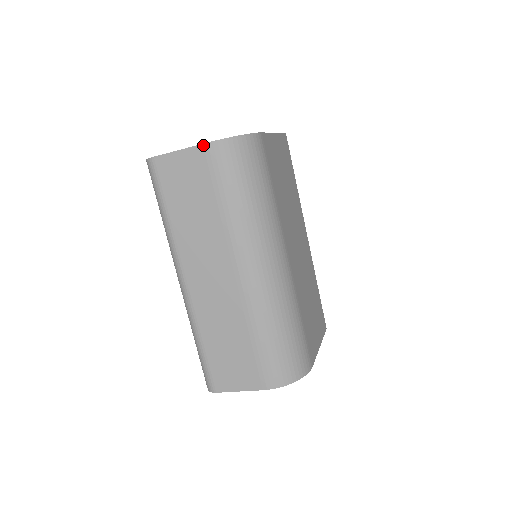
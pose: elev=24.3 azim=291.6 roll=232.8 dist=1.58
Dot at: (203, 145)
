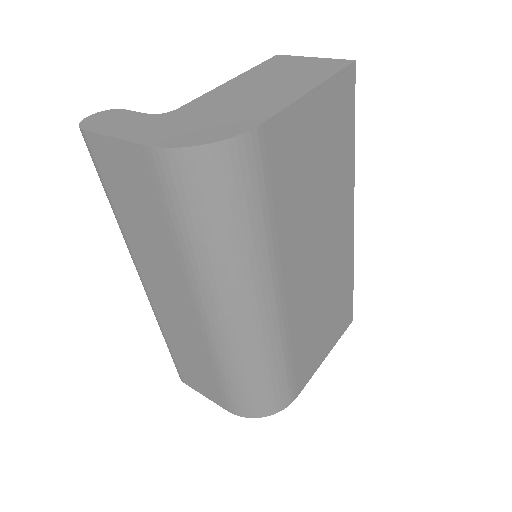
Dot at: (144, 147)
